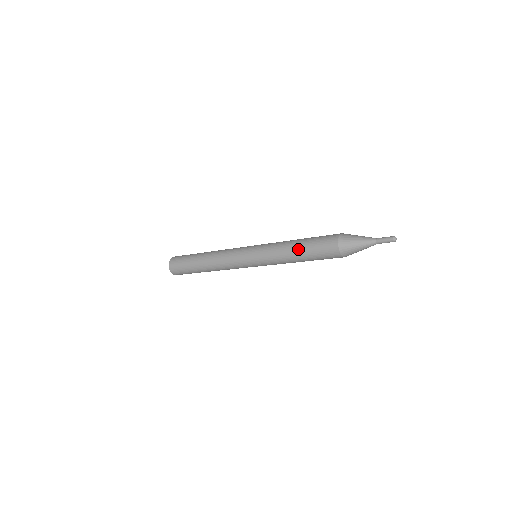
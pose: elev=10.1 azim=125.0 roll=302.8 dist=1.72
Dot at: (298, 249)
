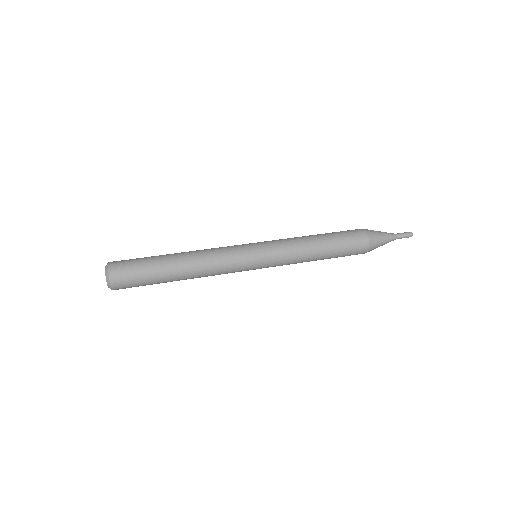
Dot at: (324, 244)
